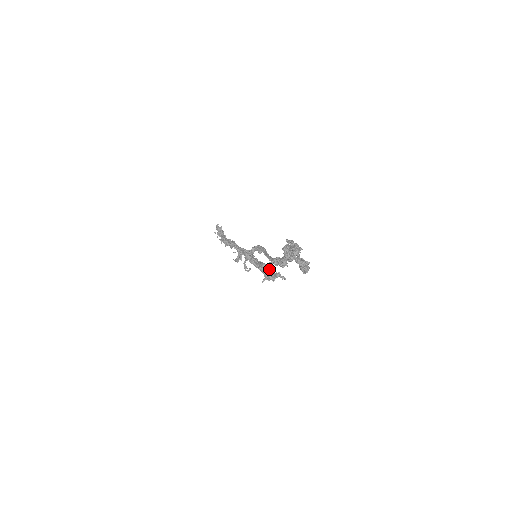
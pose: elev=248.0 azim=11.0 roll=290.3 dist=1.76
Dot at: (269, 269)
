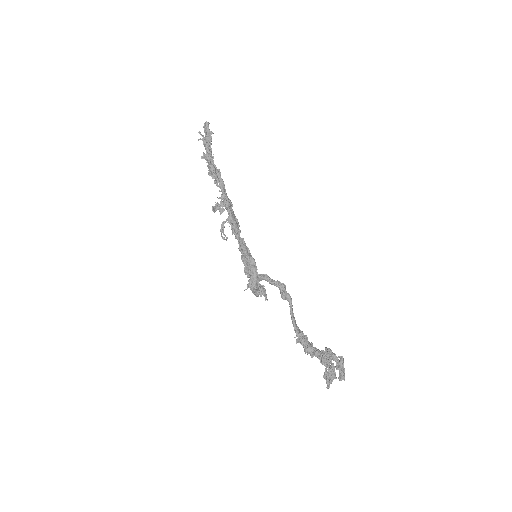
Dot at: occluded
